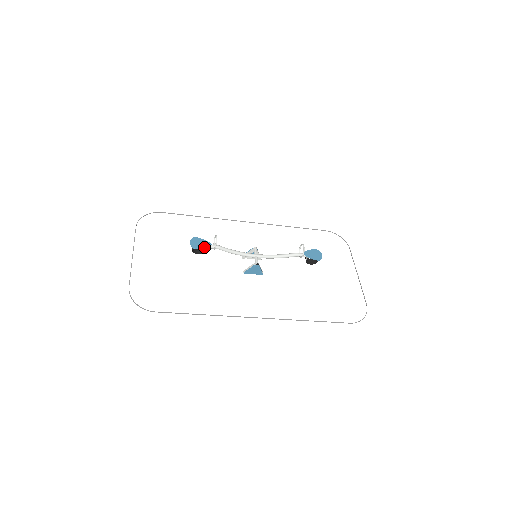
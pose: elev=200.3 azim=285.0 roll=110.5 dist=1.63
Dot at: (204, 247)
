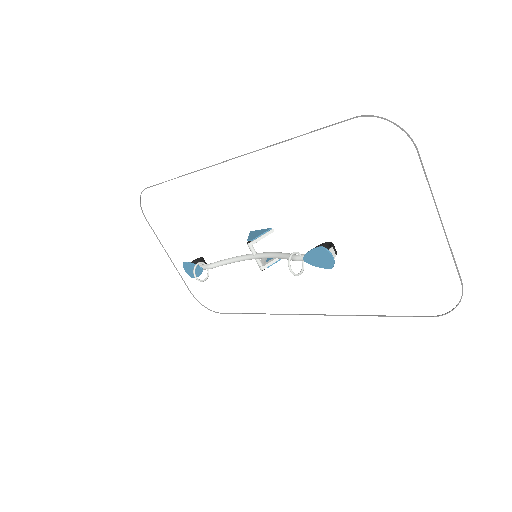
Dot at: (198, 275)
